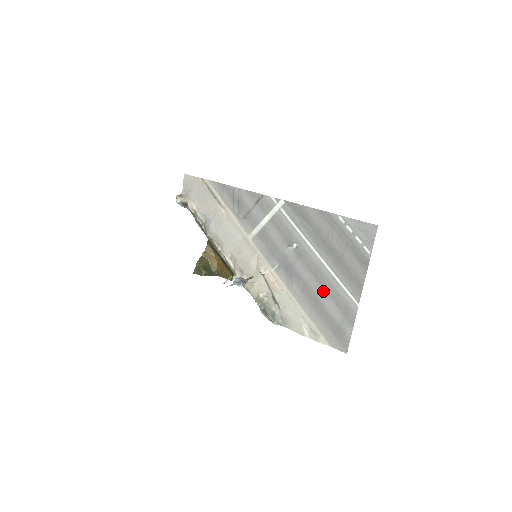
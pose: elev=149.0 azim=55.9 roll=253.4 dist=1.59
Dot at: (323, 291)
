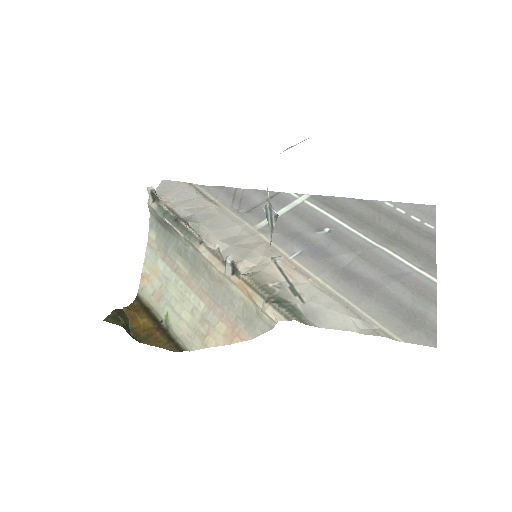
Dot at: (377, 271)
